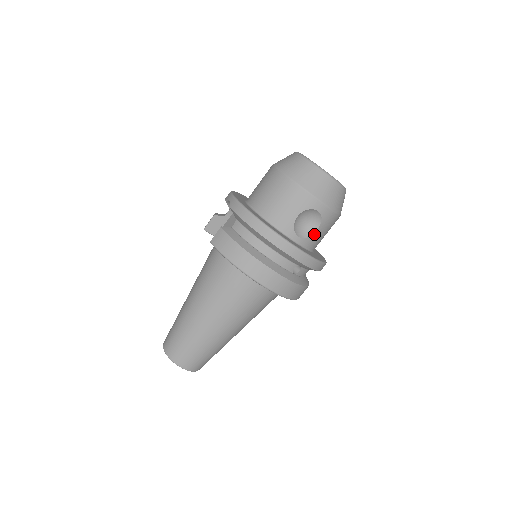
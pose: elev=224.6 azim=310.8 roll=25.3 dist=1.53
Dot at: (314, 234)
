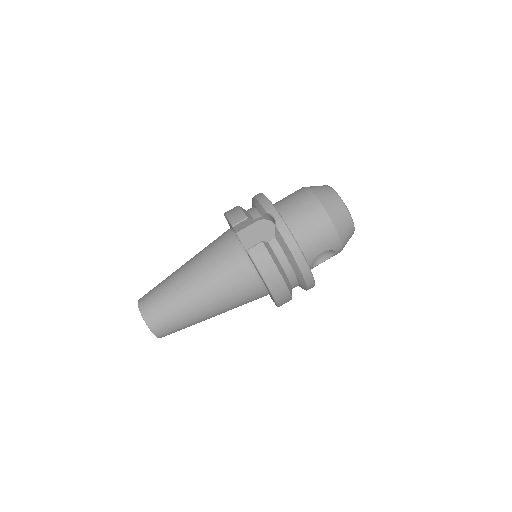
Dot at: occluded
